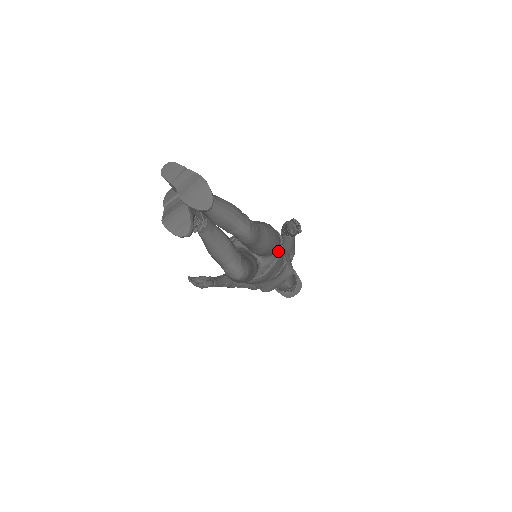
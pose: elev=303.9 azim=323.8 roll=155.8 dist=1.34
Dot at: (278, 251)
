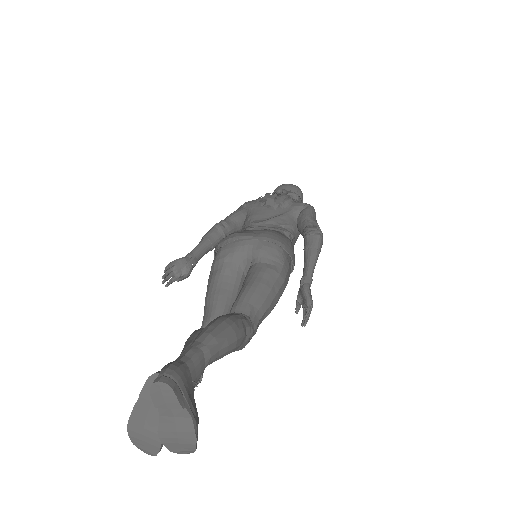
Dot at: occluded
